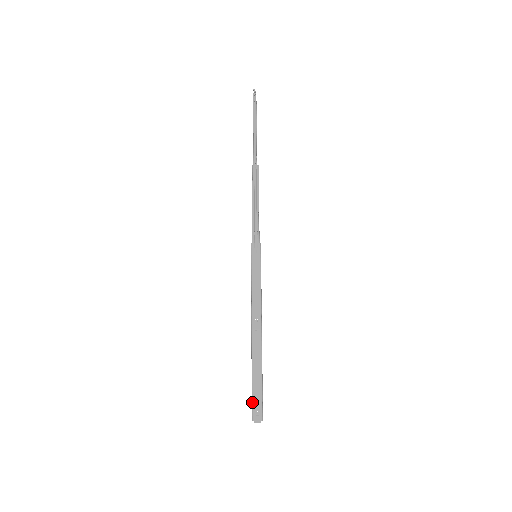
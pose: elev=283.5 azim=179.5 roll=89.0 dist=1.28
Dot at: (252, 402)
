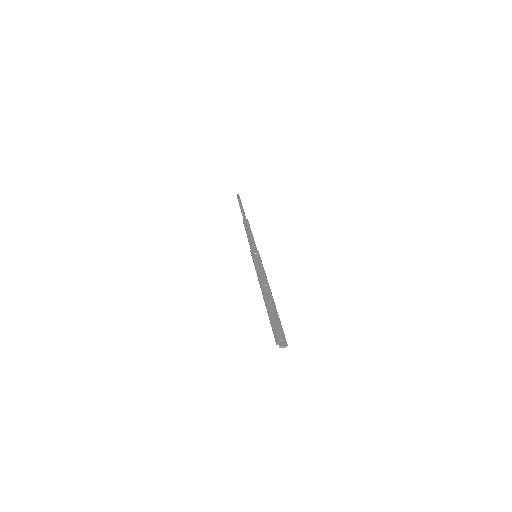
Dot at: (274, 332)
